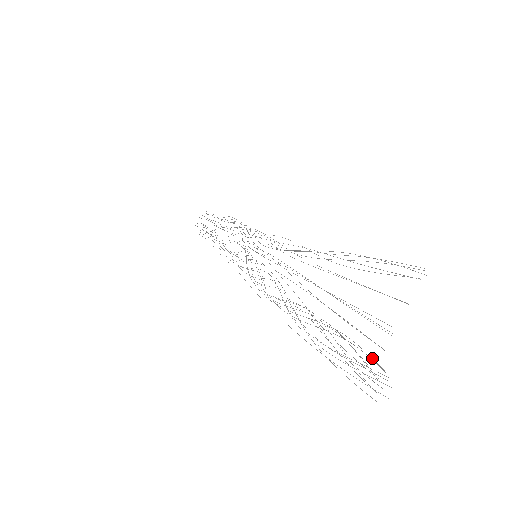
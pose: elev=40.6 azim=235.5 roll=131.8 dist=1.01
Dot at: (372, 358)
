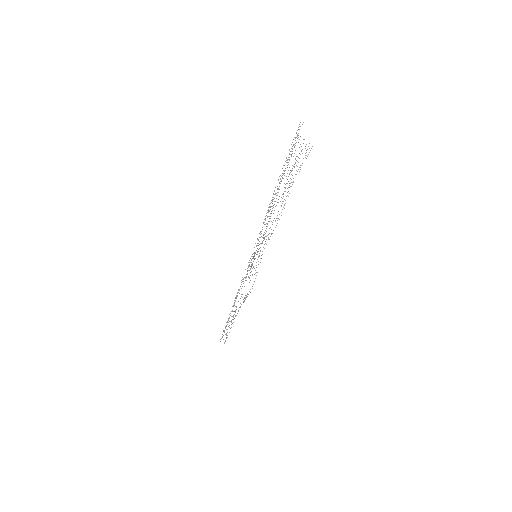
Dot at: occluded
